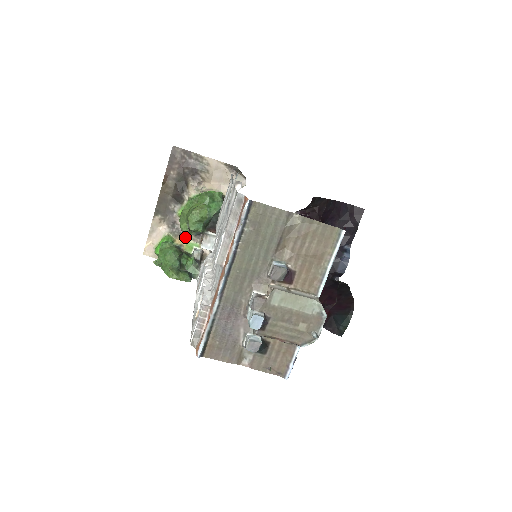
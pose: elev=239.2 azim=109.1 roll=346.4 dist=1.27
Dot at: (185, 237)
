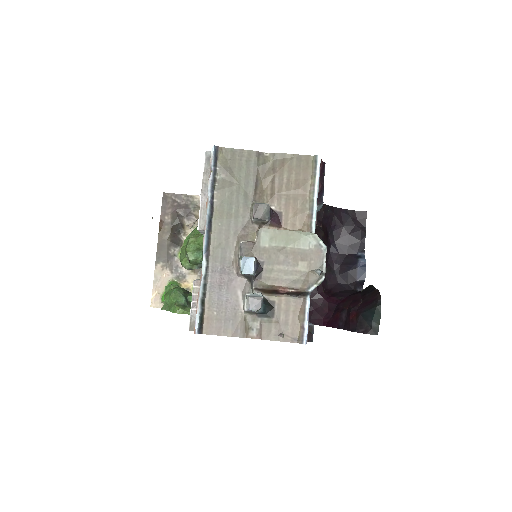
Dot at: (190, 280)
